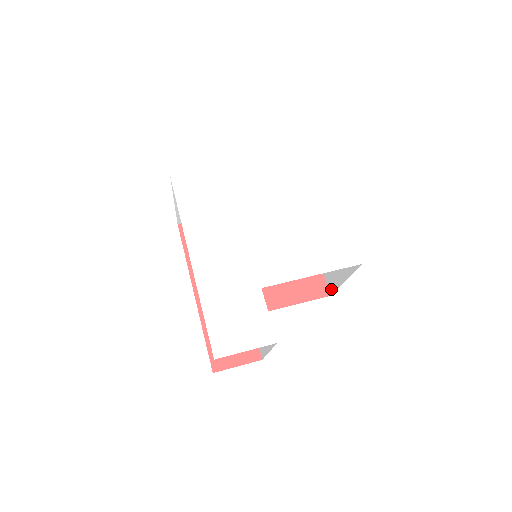
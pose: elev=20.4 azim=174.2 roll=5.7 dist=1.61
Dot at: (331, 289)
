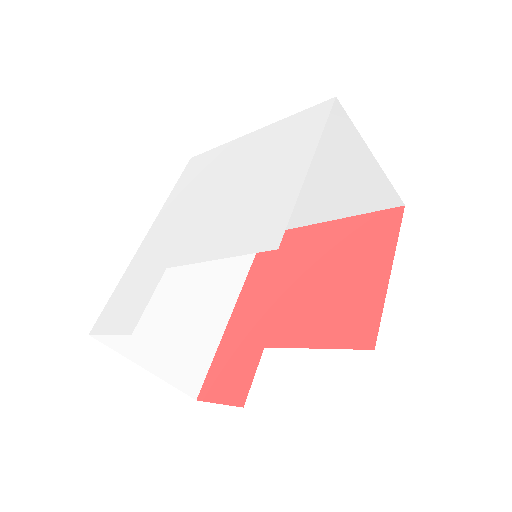
Dot at: occluded
